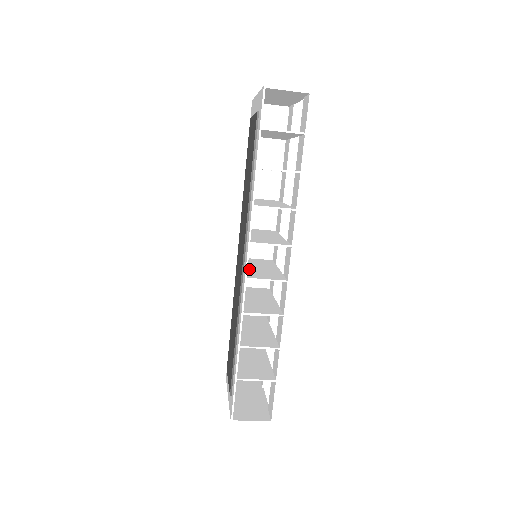
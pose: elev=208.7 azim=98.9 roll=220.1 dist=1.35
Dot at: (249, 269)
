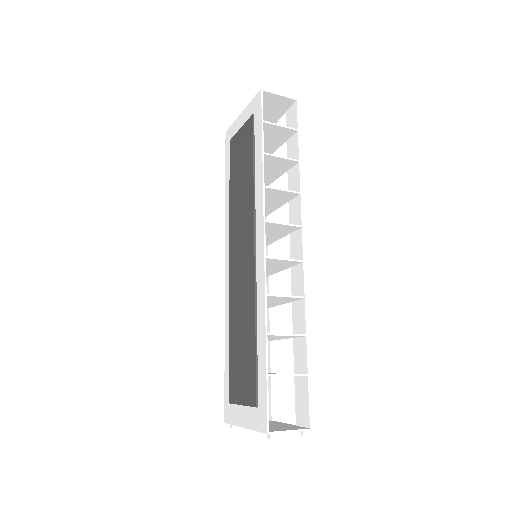
Dot at: occluded
